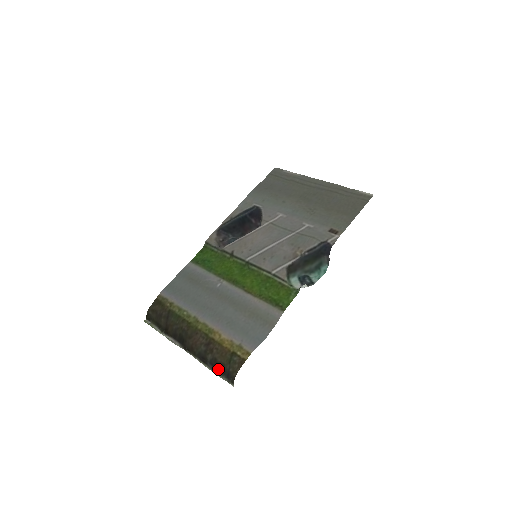
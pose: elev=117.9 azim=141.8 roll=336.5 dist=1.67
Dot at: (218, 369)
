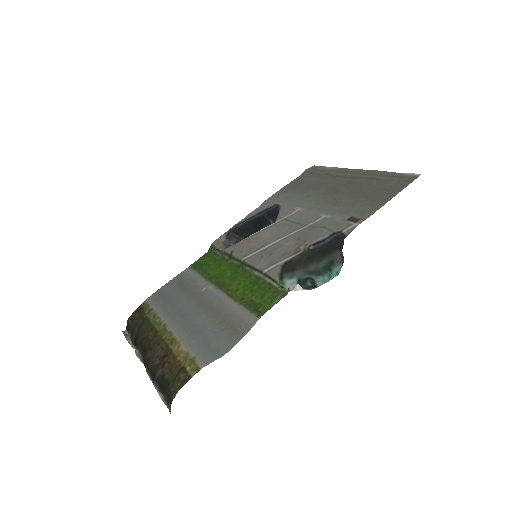
Dot at: (164, 390)
